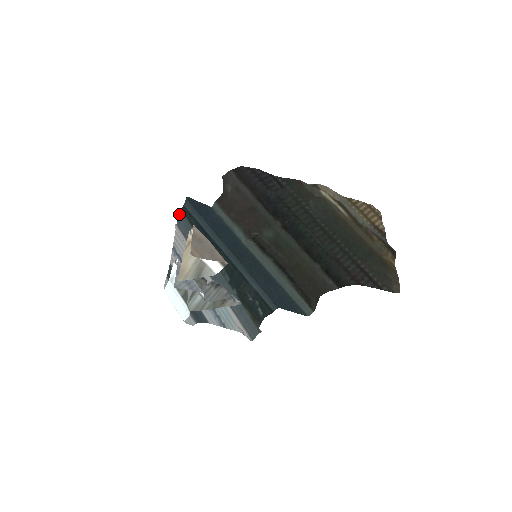
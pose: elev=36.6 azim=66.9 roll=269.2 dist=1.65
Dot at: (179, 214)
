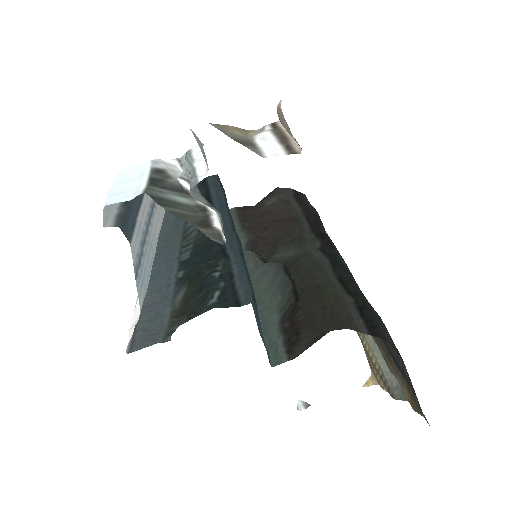
Dot at: occluded
